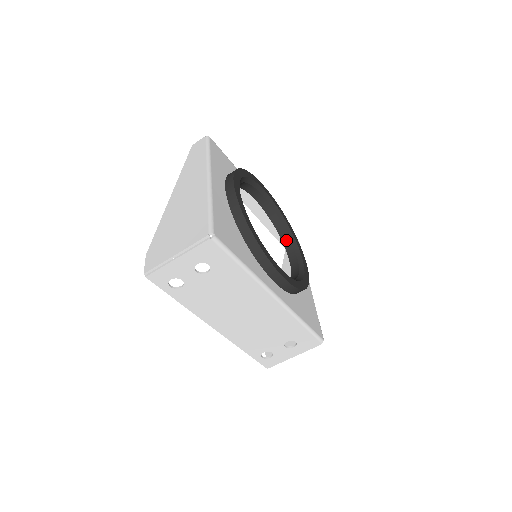
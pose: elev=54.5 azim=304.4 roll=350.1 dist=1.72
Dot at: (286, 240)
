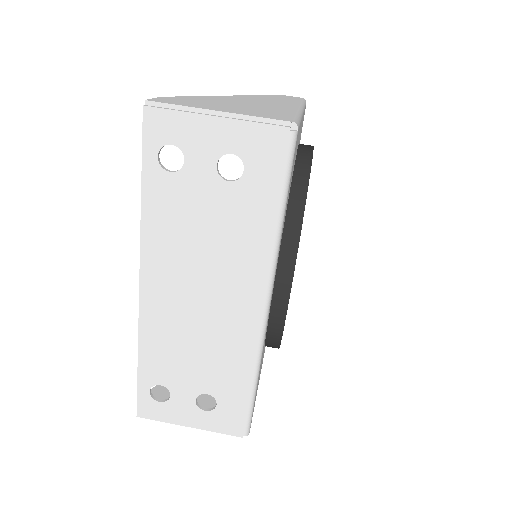
Dot at: occluded
